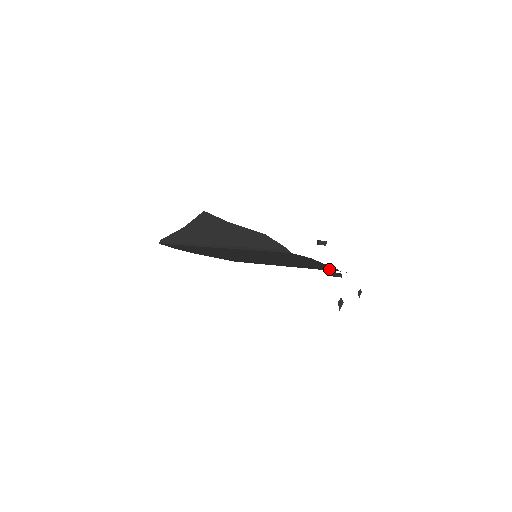
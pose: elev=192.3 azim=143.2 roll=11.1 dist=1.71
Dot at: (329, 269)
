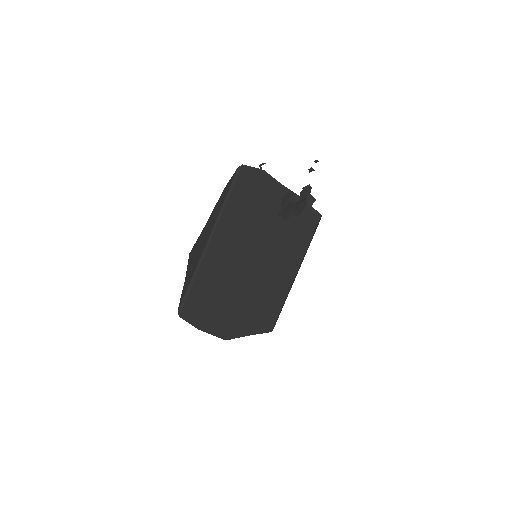
Dot at: (311, 219)
